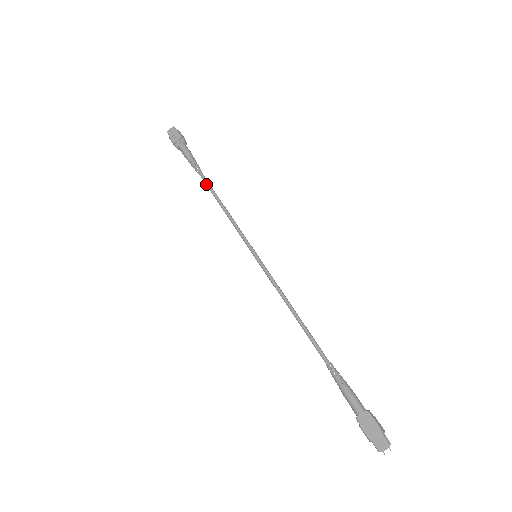
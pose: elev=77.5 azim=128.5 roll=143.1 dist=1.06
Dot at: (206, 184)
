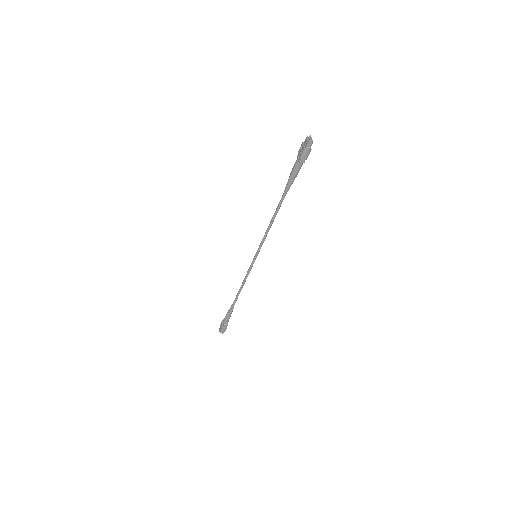
Dot at: (235, 300)
